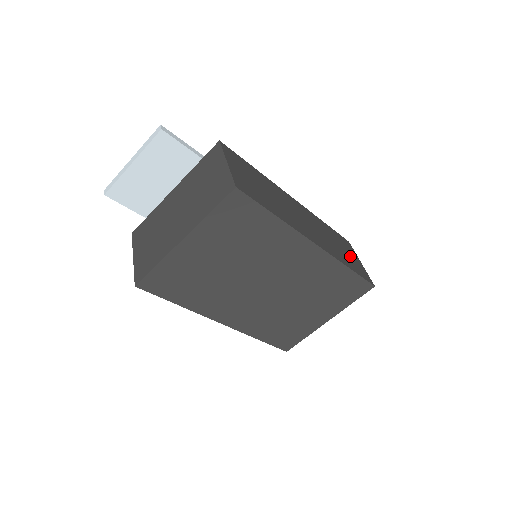
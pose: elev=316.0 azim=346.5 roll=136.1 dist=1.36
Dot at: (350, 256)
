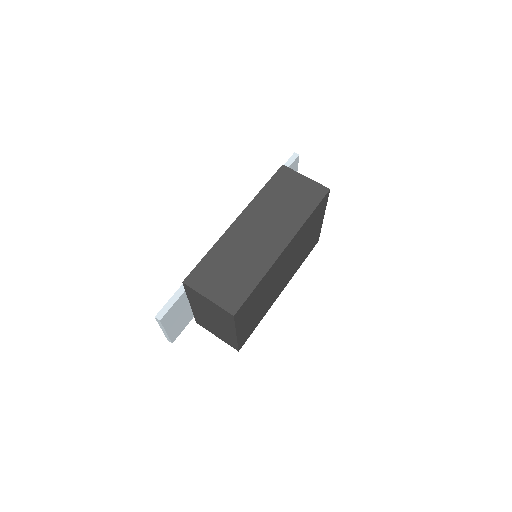
Dot at: (298, 191)
